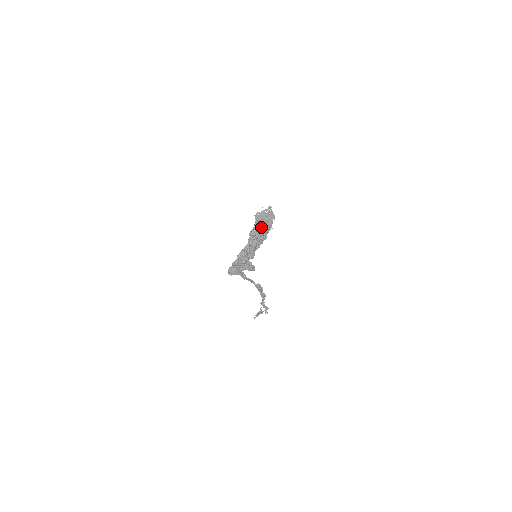
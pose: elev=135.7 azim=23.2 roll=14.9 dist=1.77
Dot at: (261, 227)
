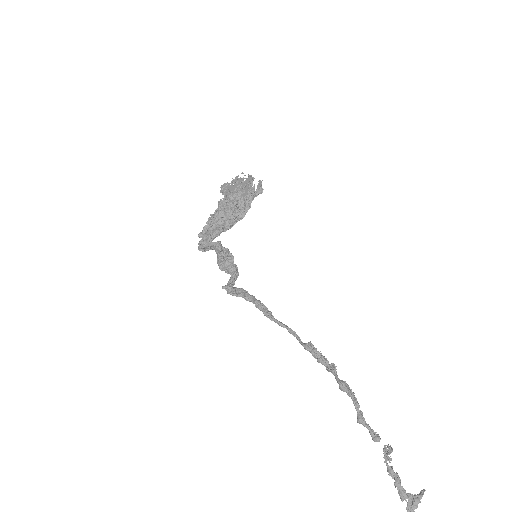
Dot at: (227, 190)
